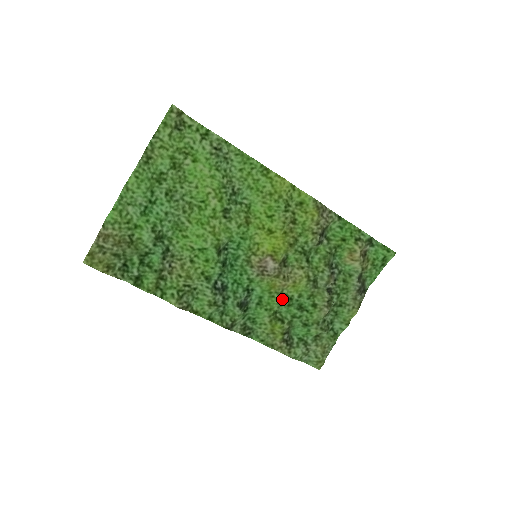
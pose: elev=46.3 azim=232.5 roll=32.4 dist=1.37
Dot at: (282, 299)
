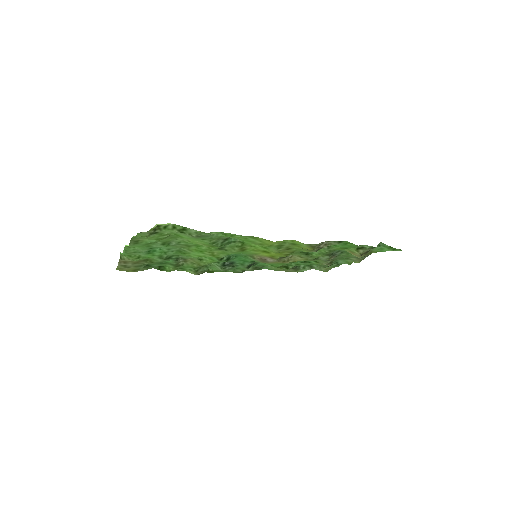
Dot at: (285, 264)
